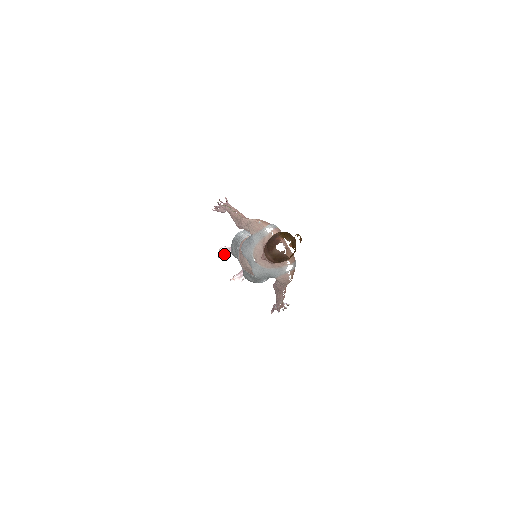
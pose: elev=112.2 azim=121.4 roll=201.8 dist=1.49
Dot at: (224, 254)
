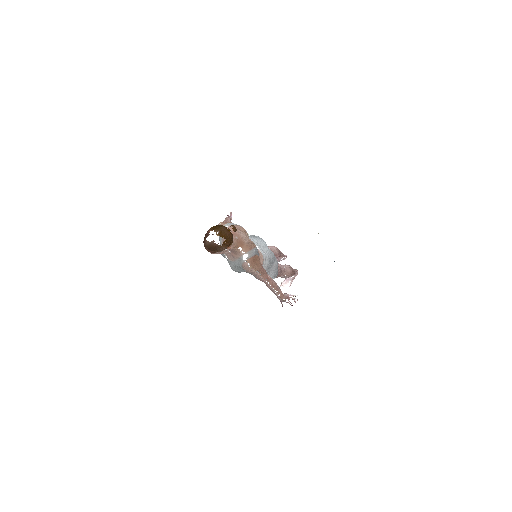
Dot at: occluded
